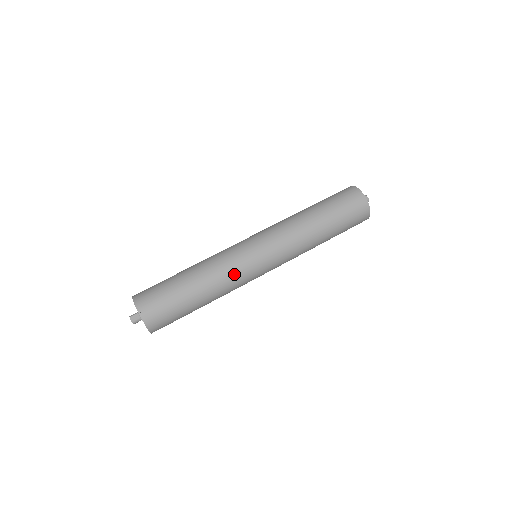
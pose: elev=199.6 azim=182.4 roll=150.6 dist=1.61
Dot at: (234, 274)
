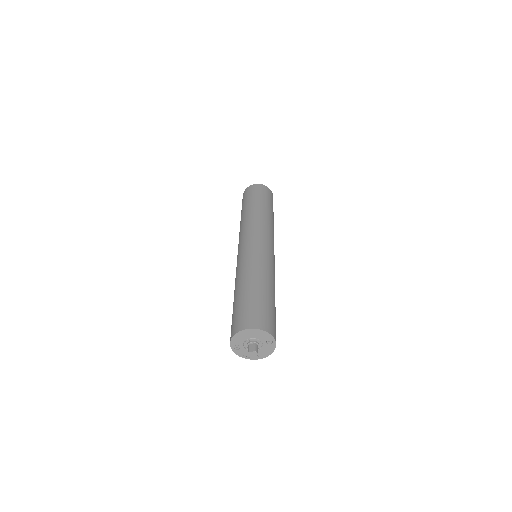
Dot at: (261, 260)
